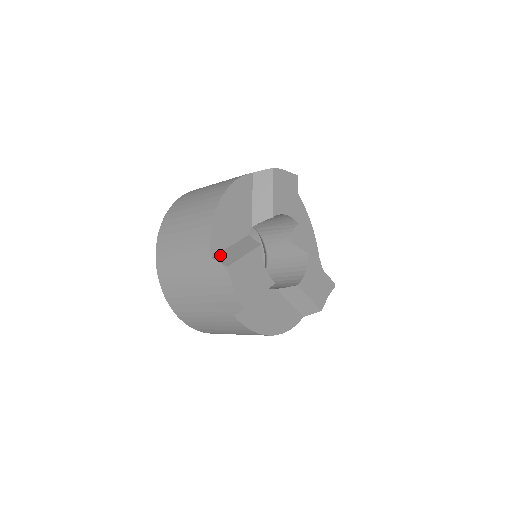
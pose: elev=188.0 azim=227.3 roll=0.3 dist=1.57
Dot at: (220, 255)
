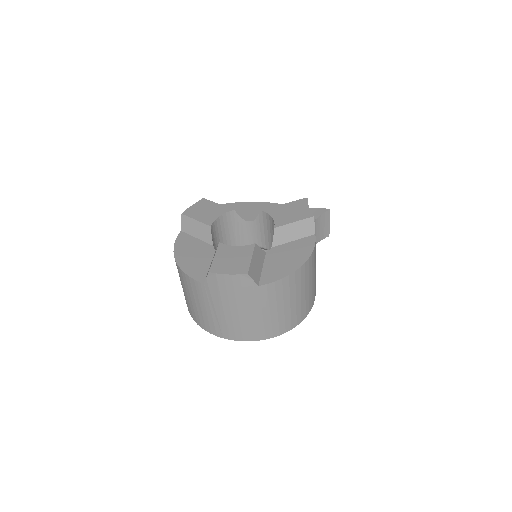
Dot at: (206, 276)
